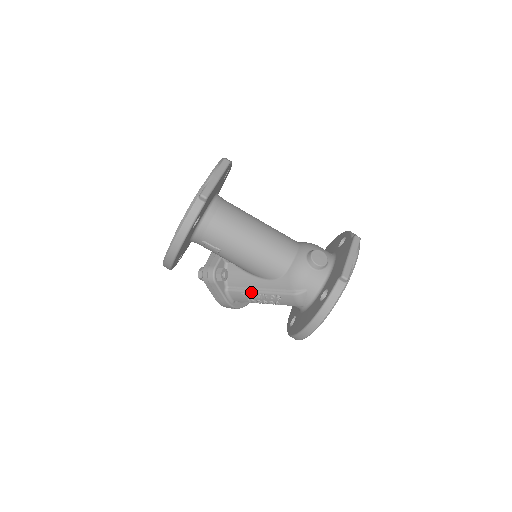
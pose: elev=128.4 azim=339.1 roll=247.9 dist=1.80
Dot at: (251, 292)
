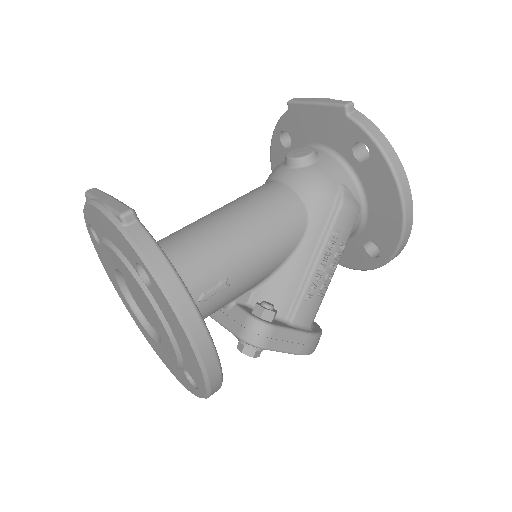
Dot at: (310, 279)
